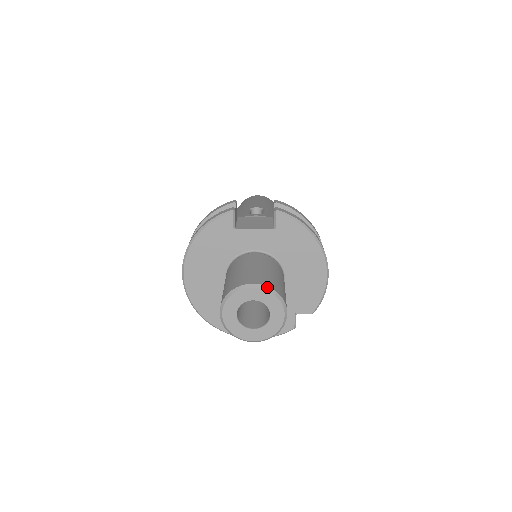
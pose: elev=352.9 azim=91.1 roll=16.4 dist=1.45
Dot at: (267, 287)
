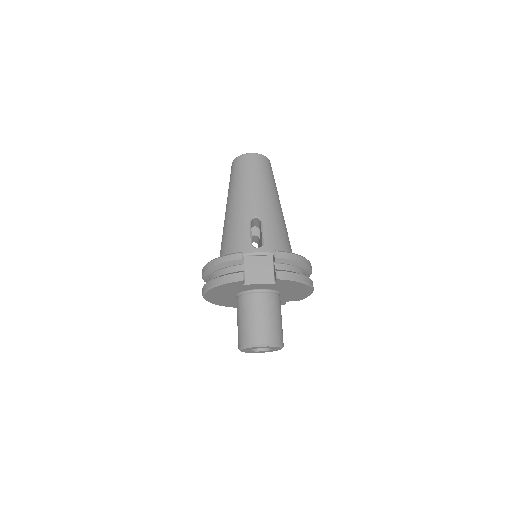
Dot at: (271, 345)
